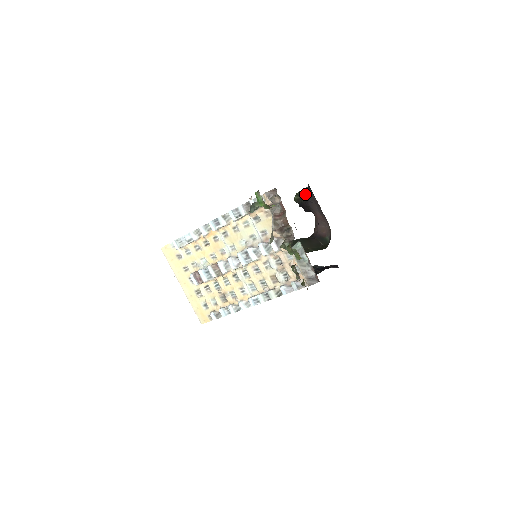
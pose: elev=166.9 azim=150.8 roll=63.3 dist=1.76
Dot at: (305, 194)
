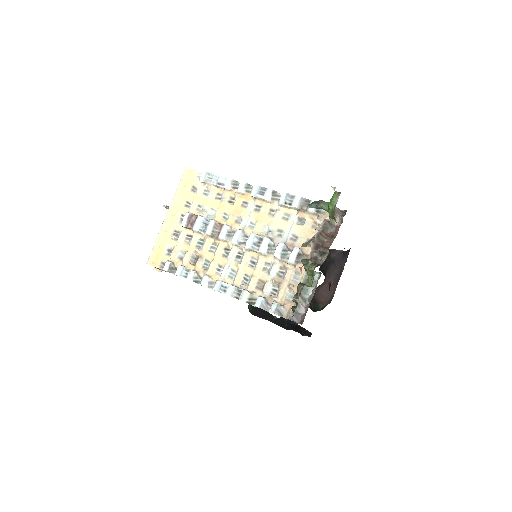
Dot at: (337, 254)
